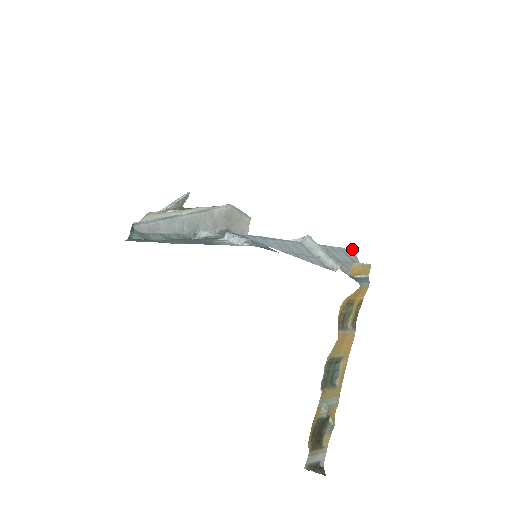
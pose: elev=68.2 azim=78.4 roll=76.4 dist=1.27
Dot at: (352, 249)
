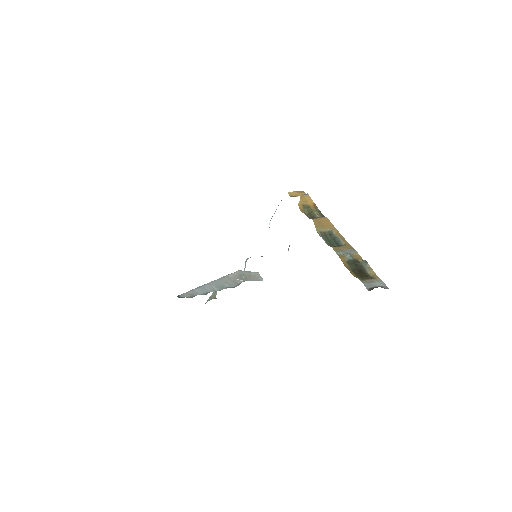
Dot at: occluded
